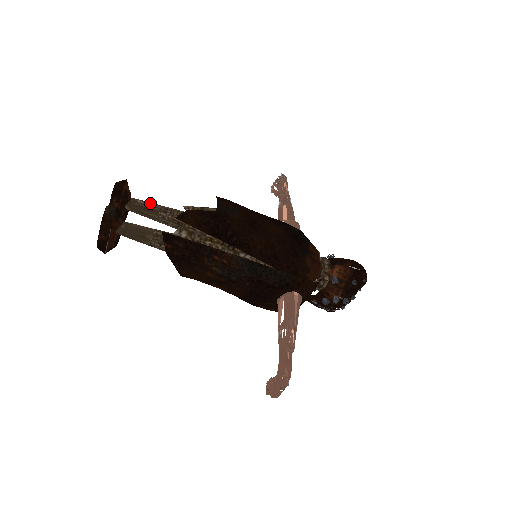
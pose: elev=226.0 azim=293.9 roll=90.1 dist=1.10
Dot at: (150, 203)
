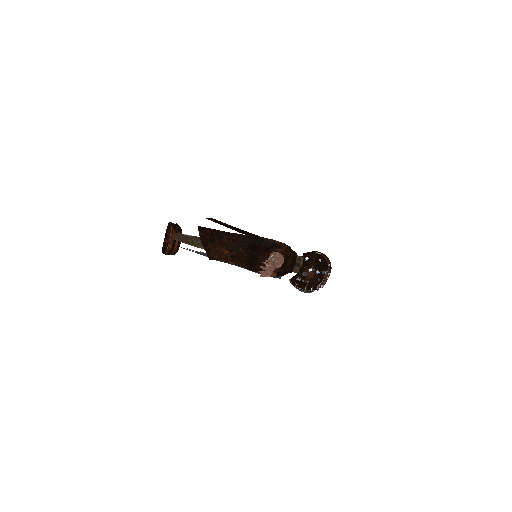
Dot at: occluded
